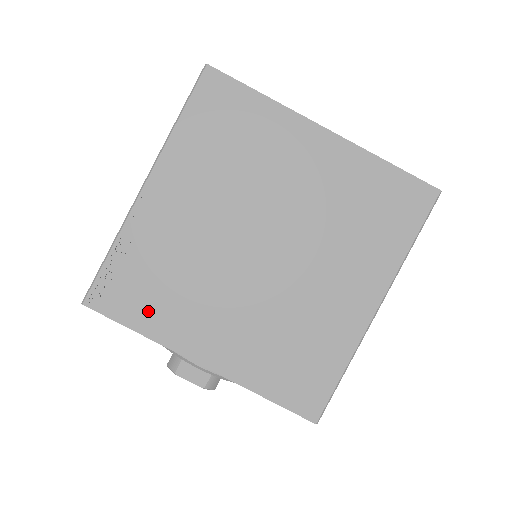
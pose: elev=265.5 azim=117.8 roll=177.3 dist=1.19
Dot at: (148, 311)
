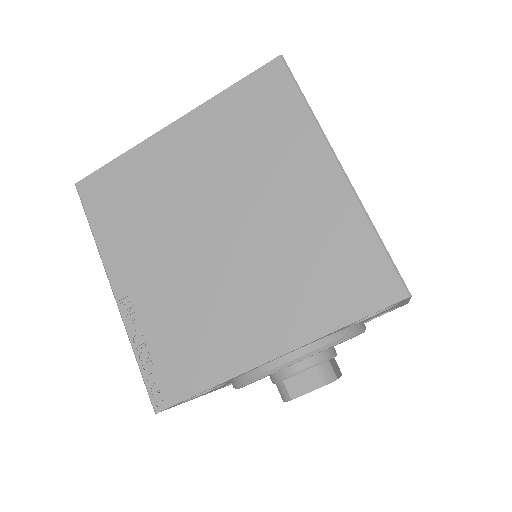
Dot at: (199, 365)
